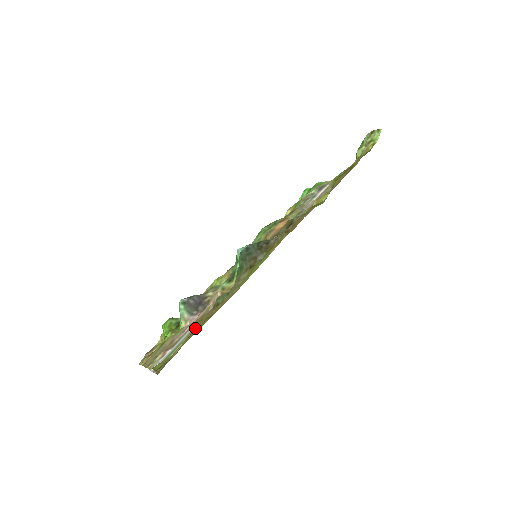
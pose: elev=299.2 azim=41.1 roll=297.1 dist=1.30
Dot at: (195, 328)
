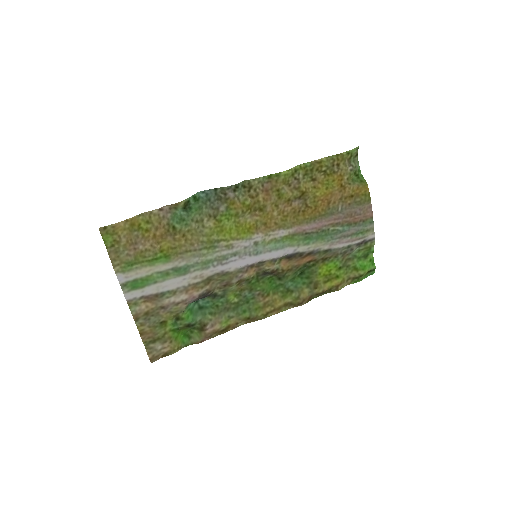
Dot at: (152, 239)
